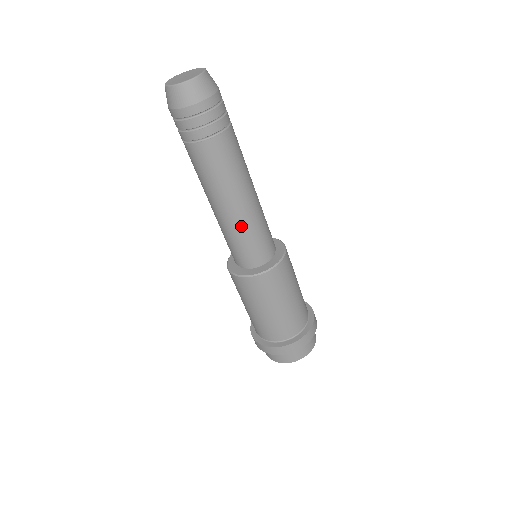
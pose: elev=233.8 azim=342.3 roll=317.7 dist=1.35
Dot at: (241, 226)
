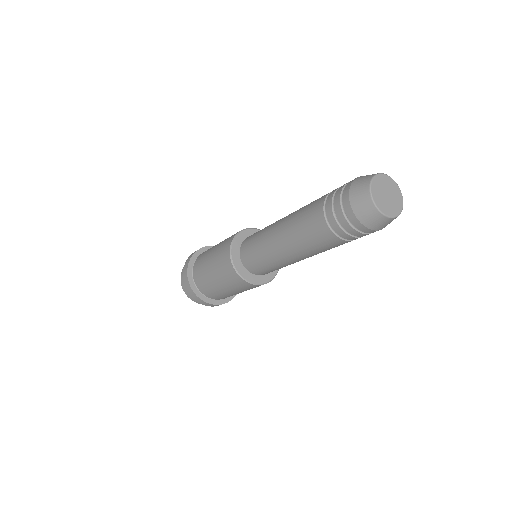
Dot at: occluded
